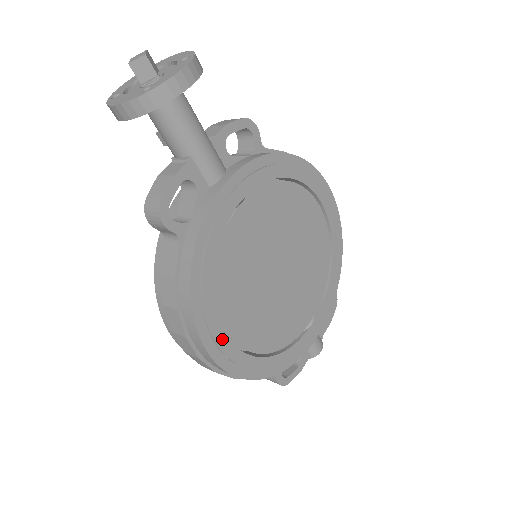
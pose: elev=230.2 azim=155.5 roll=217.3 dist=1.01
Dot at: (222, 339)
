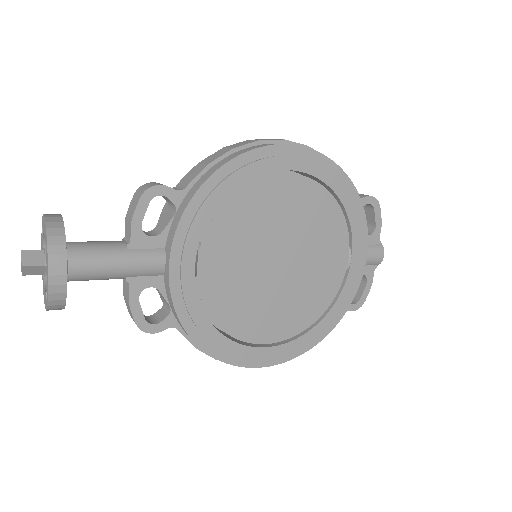
Dot at: (264, 352)
